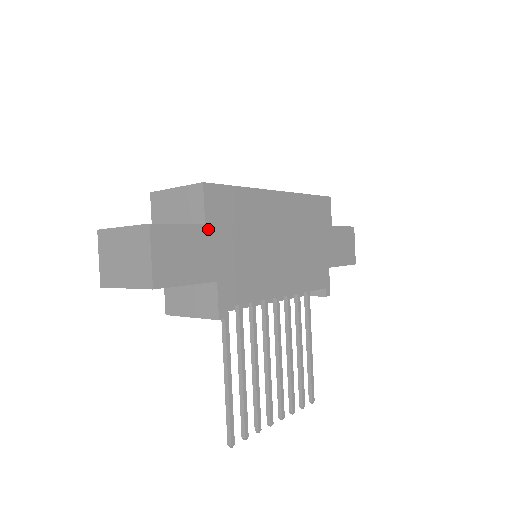
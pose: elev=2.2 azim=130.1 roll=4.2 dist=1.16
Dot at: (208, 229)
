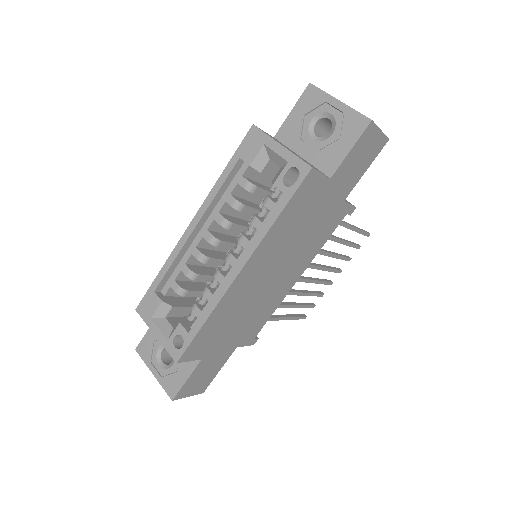
Dot at: (206, 356)
